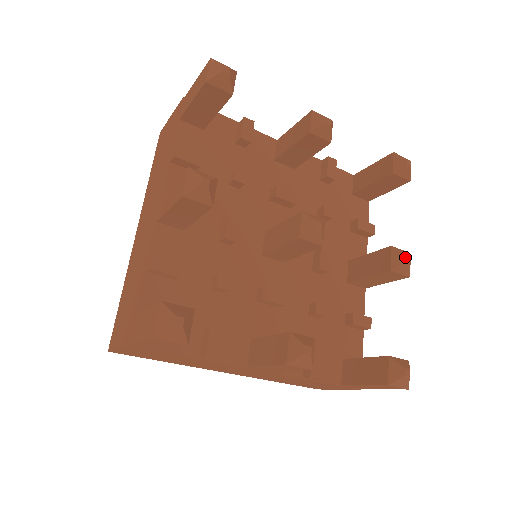
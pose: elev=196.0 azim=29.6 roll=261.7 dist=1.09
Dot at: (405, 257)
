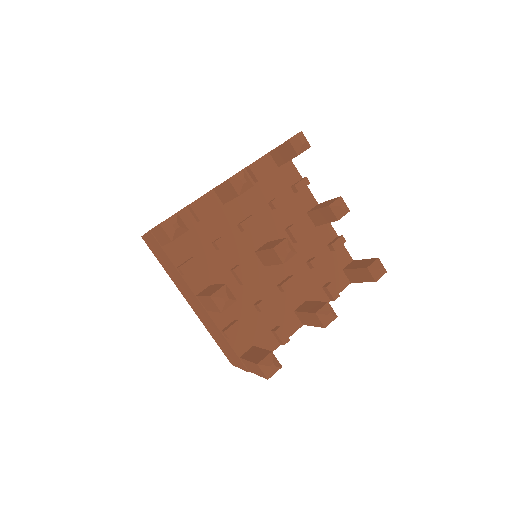
Dot at: (329, 312)
